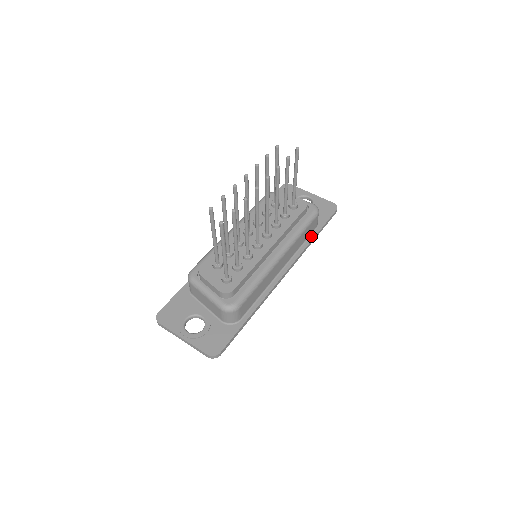
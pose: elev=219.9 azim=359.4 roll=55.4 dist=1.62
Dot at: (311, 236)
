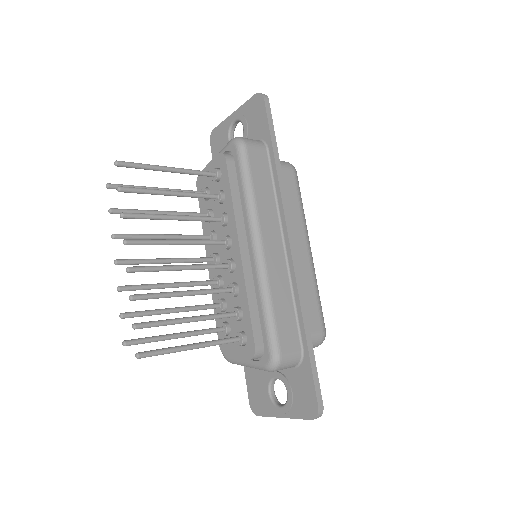
Dot at: (272, 167)
